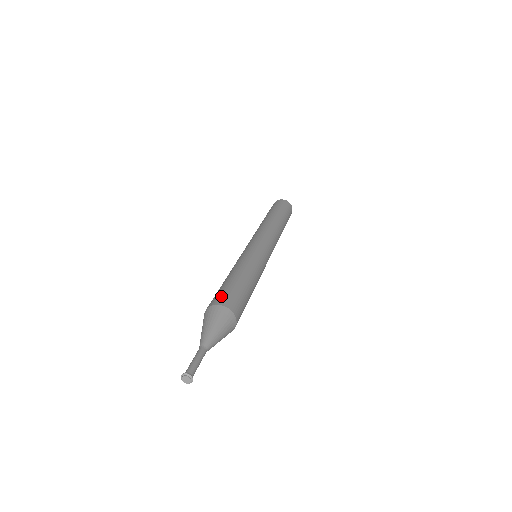
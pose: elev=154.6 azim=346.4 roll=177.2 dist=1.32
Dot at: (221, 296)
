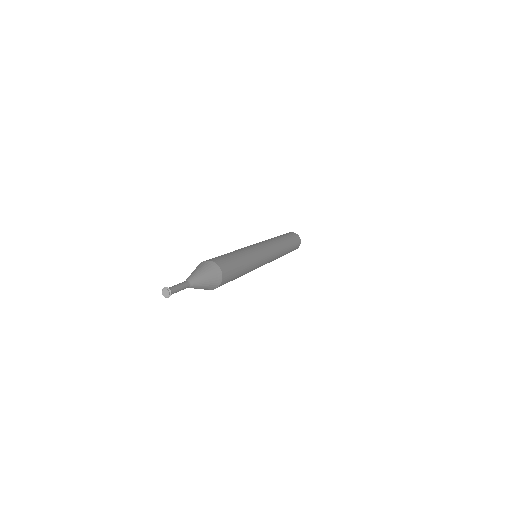
Dot at: (220, 259)
